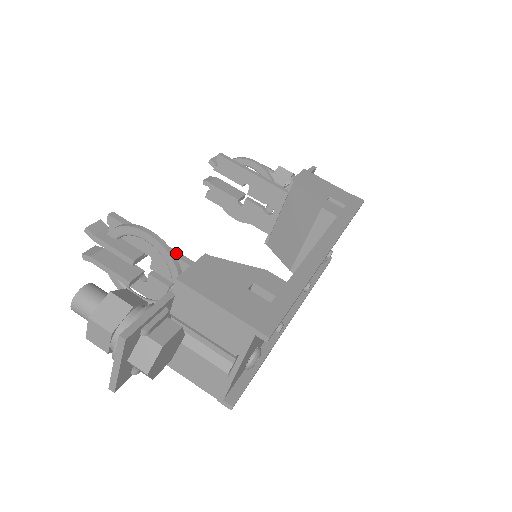
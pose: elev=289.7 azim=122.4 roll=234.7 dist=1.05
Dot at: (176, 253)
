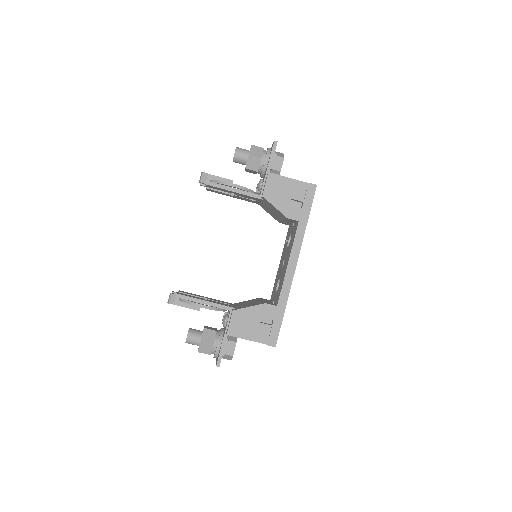
Dot at: (218, 305)
